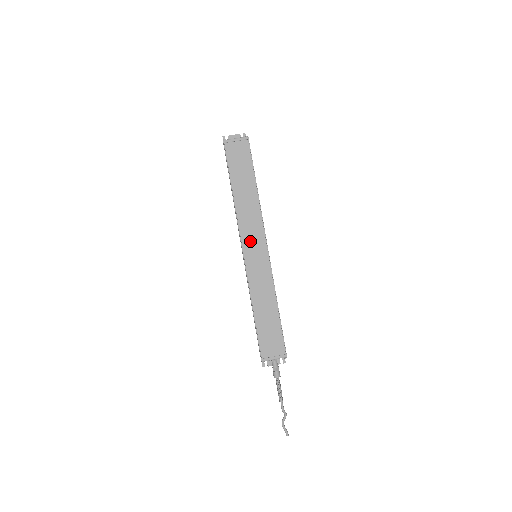
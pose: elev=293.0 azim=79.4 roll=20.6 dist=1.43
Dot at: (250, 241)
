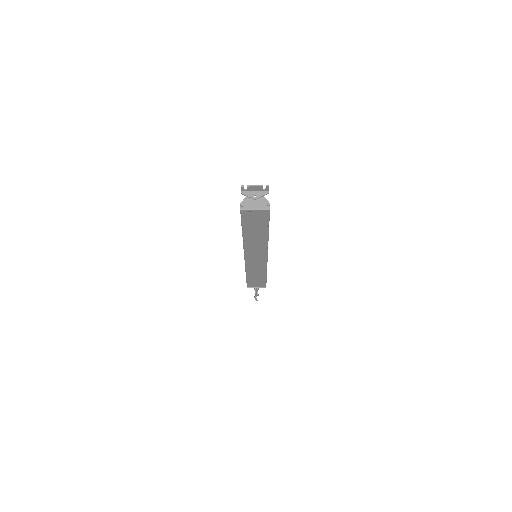
Dot at: (253, 254)
